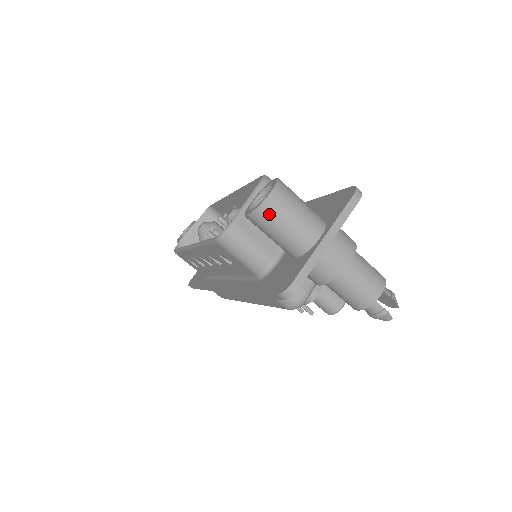
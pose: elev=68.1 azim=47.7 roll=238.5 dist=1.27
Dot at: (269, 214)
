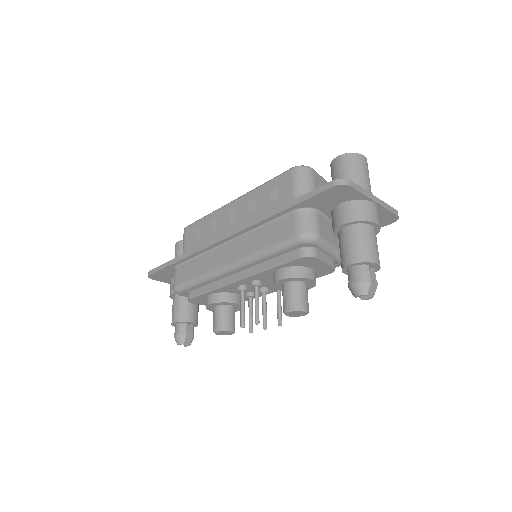
Dot at: (355, 160)
